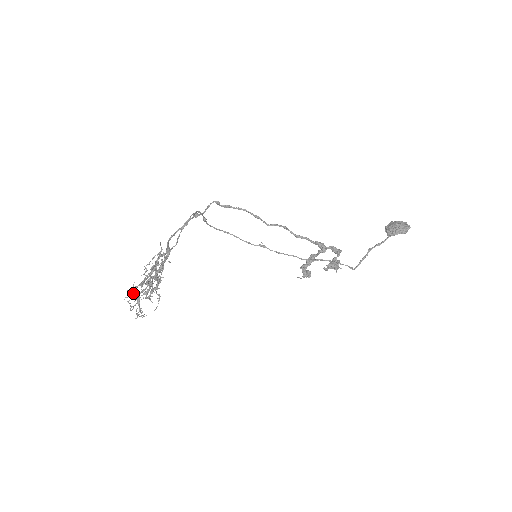
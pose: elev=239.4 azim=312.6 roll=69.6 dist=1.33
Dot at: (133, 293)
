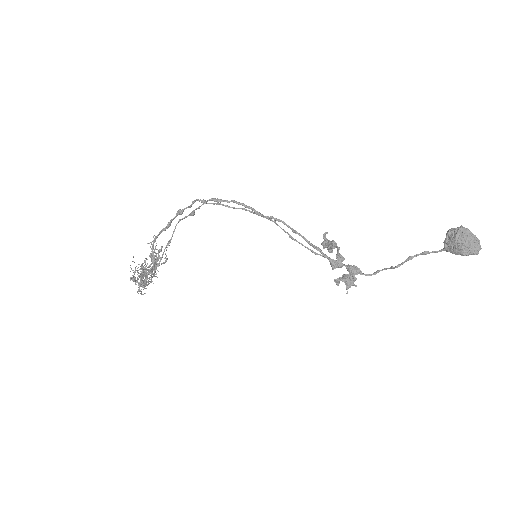
Dot at: occluded
